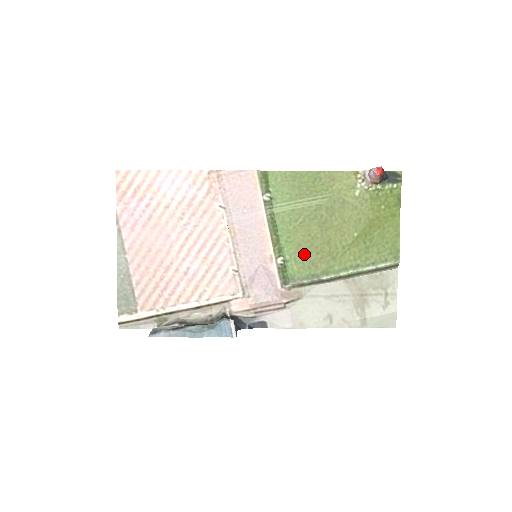
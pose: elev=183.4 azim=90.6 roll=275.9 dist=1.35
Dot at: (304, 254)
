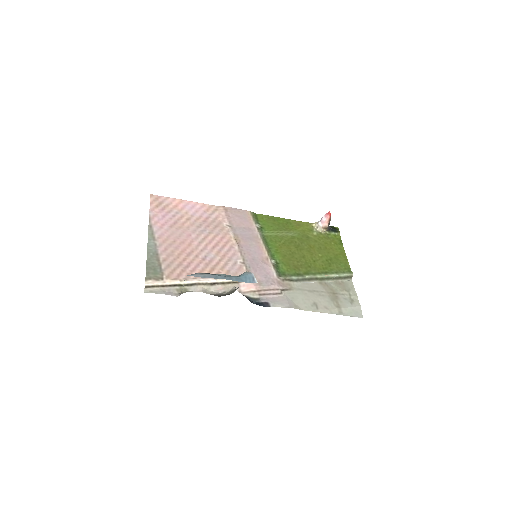
Dot at: (289, 261)
